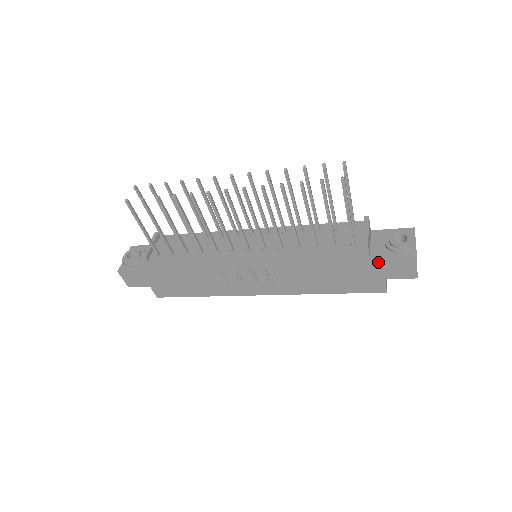
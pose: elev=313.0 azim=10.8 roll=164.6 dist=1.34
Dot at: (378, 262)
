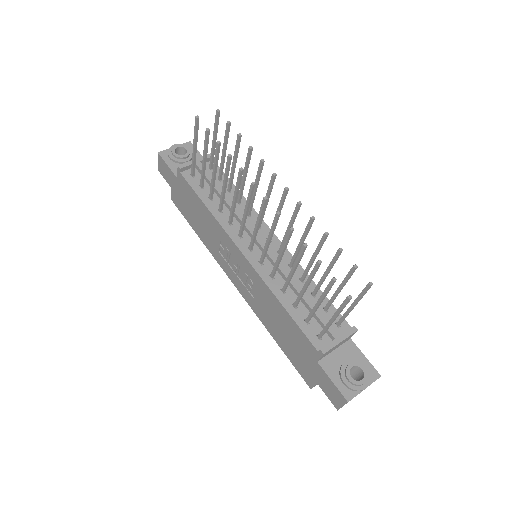
Dot at: (321, 369)
